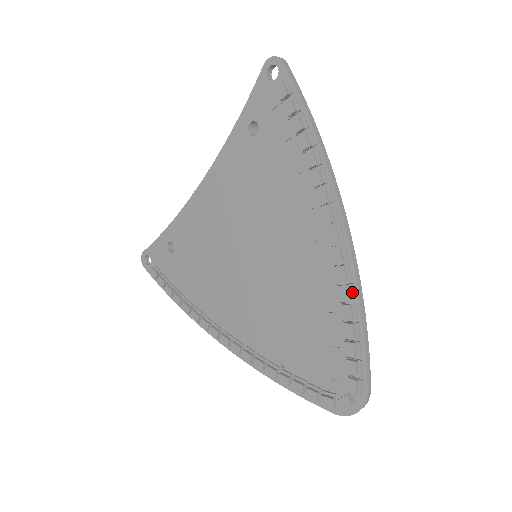
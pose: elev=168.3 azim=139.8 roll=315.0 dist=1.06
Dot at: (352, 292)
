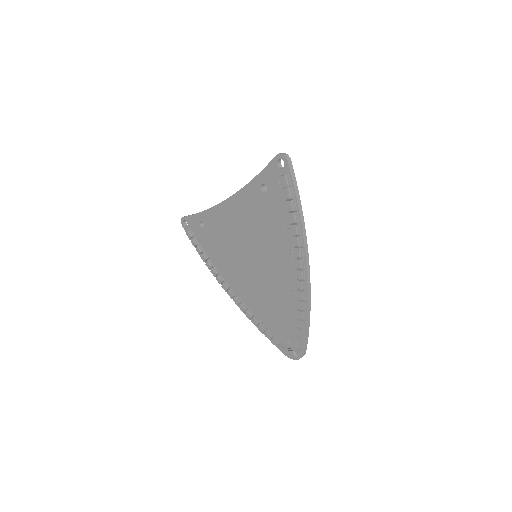
Dot at: (304, 306)
